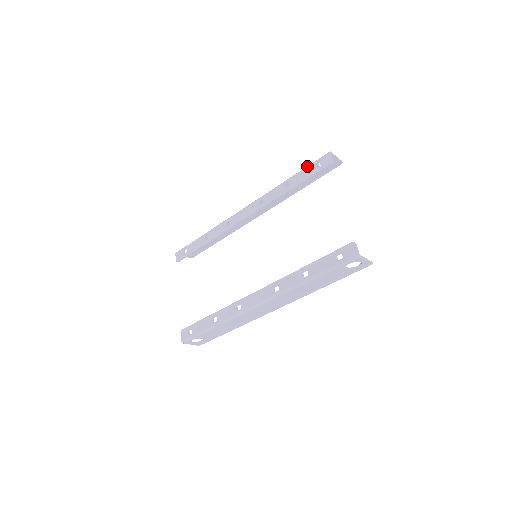
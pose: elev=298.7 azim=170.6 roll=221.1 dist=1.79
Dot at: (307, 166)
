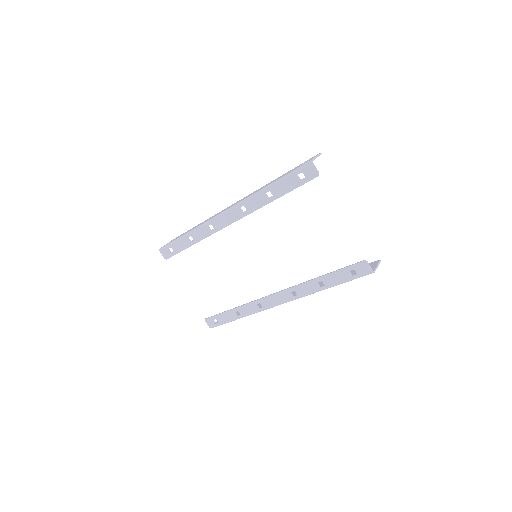
Dot at: (288, 175)
